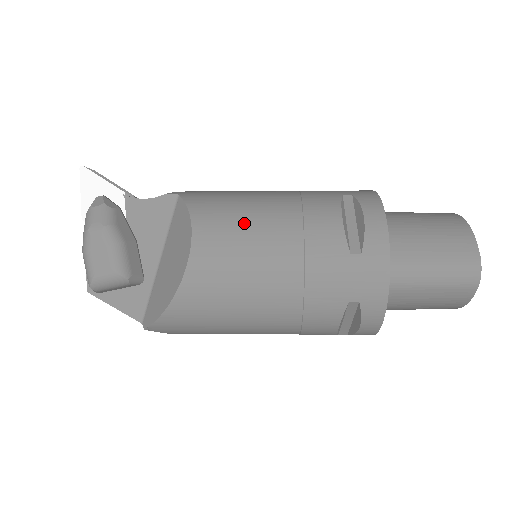
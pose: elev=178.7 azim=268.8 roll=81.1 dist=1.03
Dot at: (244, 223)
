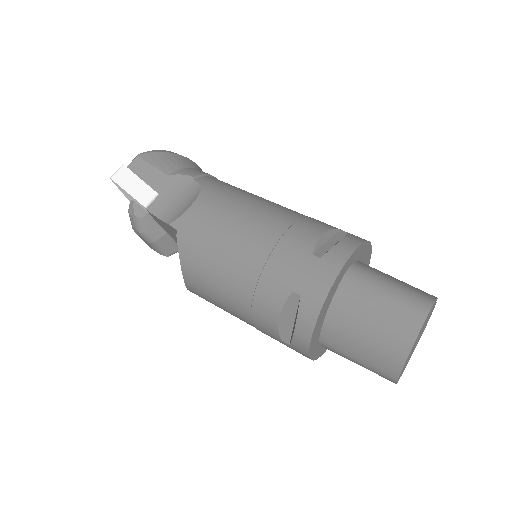
Dot at: (213, 288)
